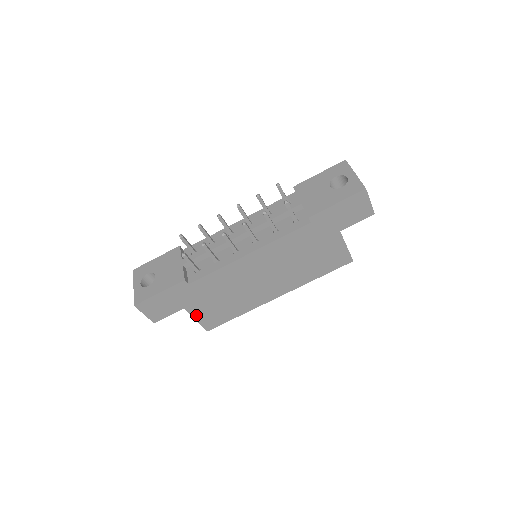
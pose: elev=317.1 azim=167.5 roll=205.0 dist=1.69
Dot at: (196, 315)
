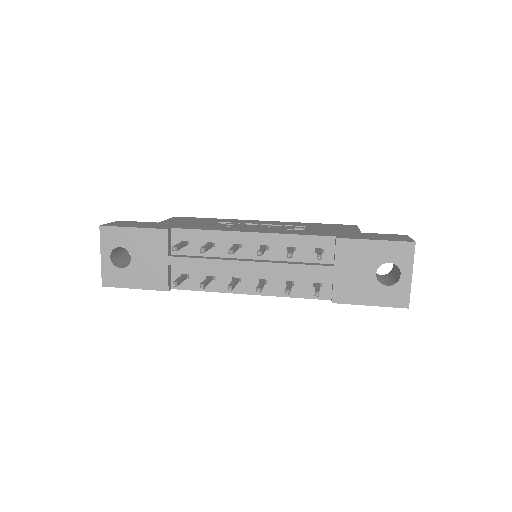
Dot at: occluded
